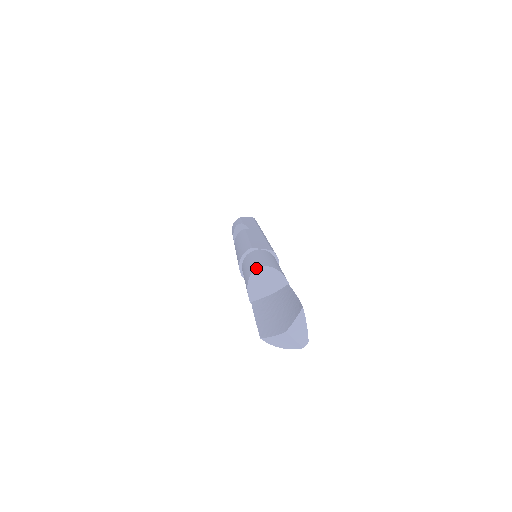
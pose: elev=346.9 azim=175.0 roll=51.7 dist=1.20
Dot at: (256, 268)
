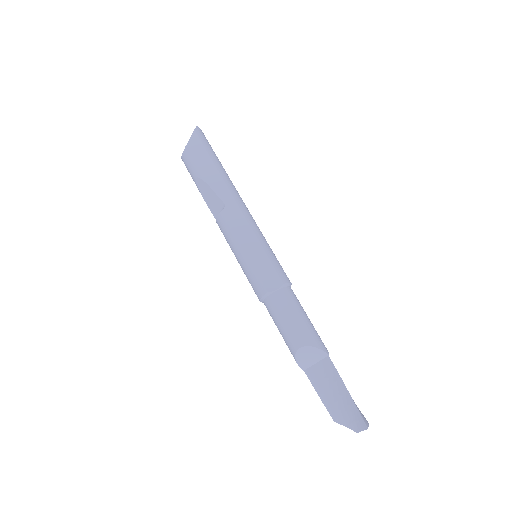
Dot at: (297, 349)
